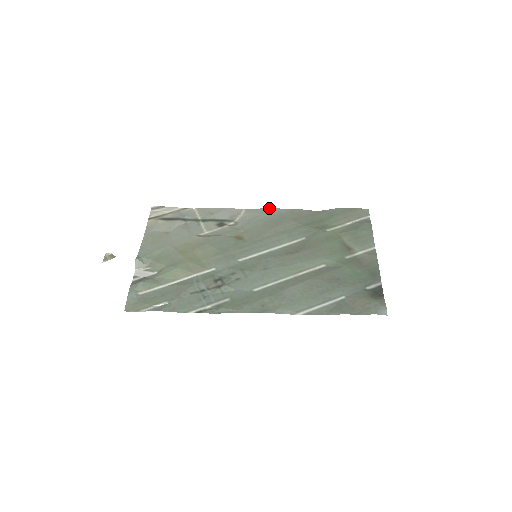
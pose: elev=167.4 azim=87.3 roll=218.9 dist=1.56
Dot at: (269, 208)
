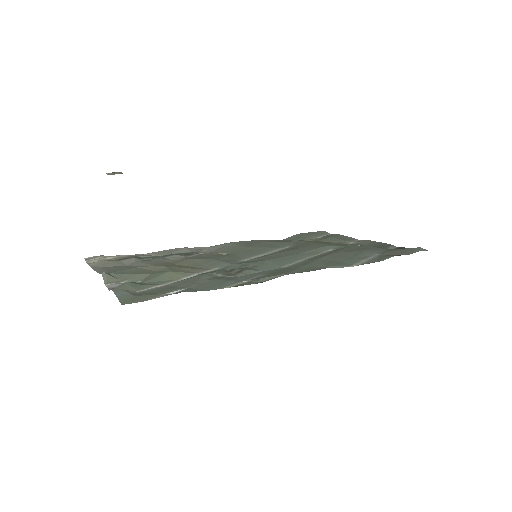
Dot at: (232, 242)
